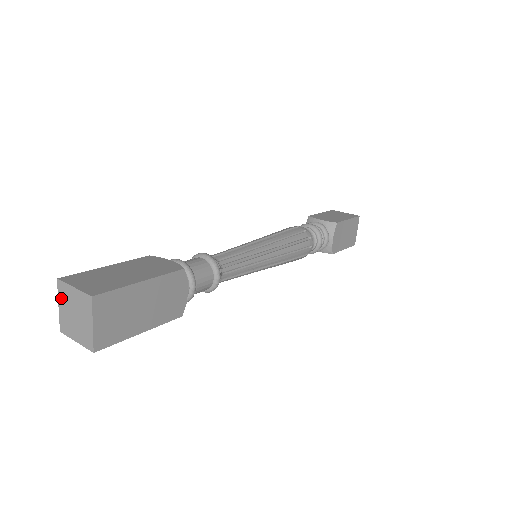
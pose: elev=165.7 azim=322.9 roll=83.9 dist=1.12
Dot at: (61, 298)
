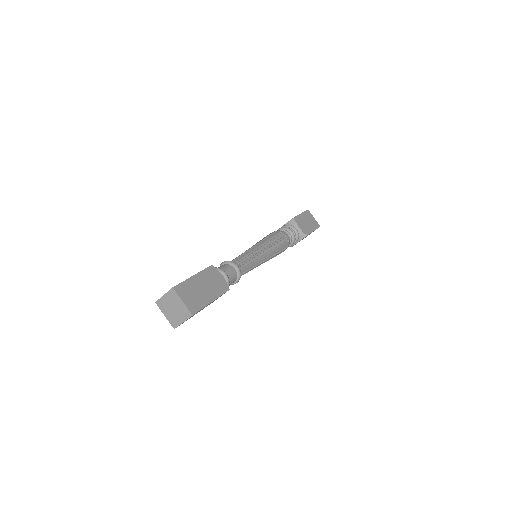
Dot at: (163, 310)
